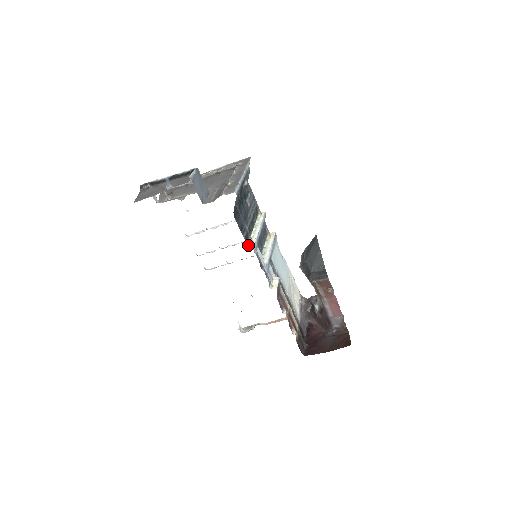
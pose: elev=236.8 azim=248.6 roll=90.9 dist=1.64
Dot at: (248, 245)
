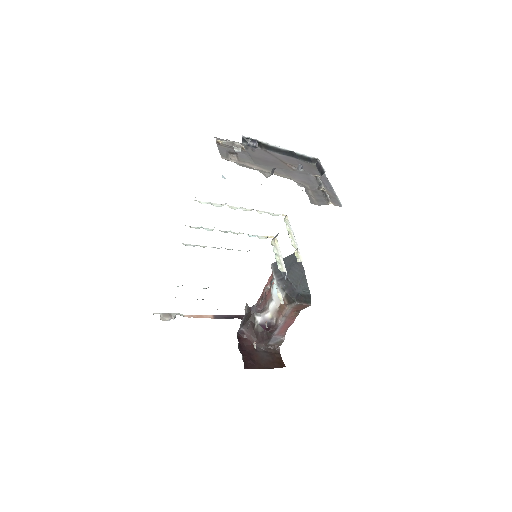
Dot at: (295, 255)
